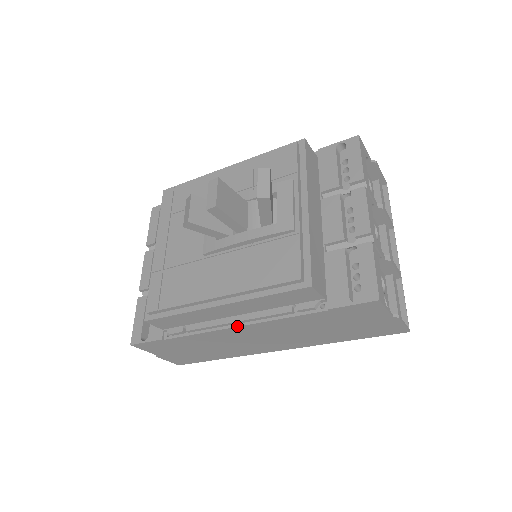
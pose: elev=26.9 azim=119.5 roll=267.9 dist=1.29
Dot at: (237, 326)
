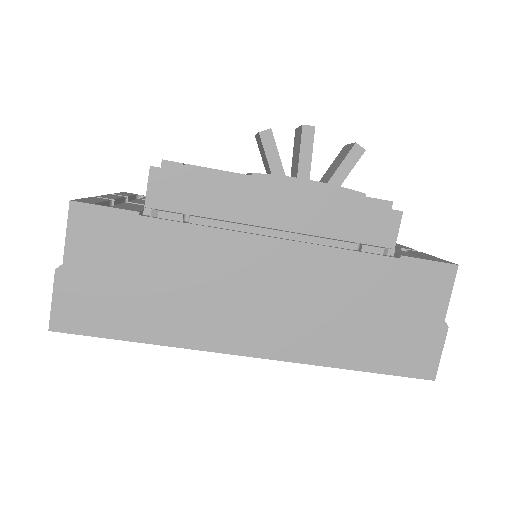
Dot at: (273, 237)
